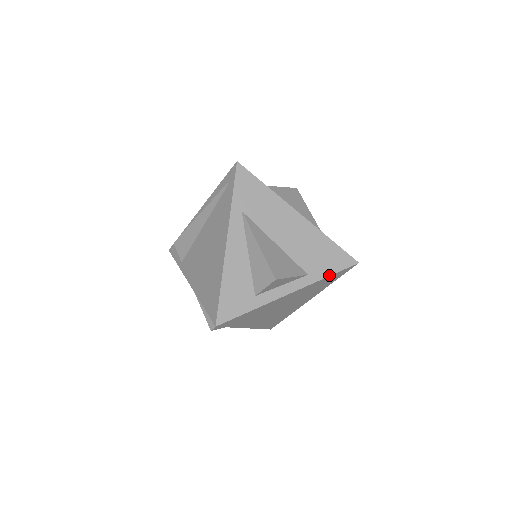
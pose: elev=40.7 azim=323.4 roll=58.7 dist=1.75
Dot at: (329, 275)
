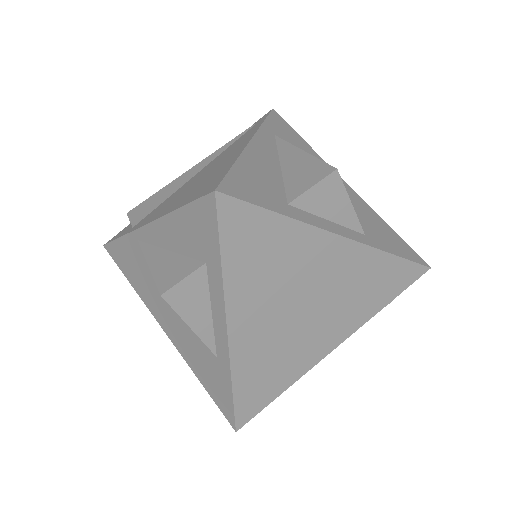
Dot at: (394, 254)
